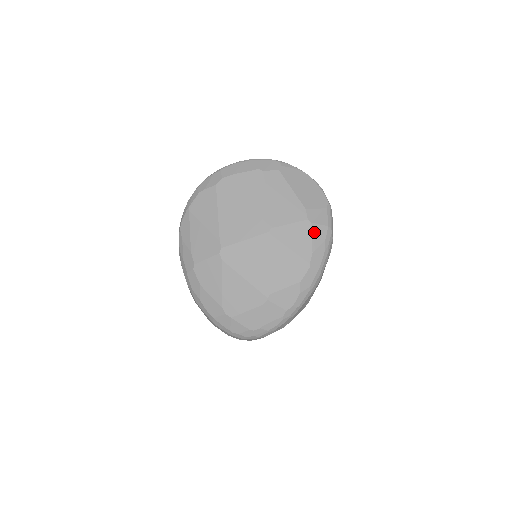
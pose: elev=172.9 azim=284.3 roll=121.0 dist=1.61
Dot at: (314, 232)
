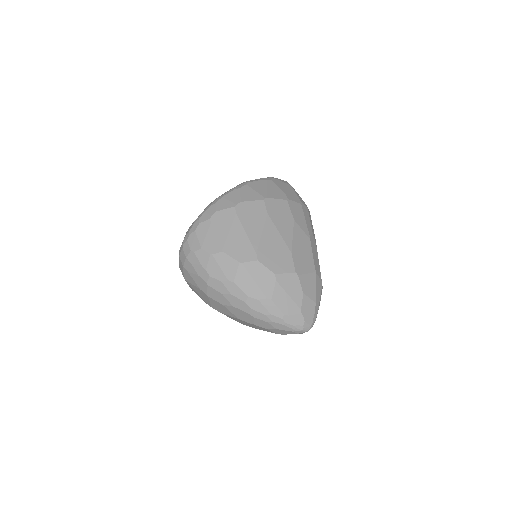
Dot at: occluded
